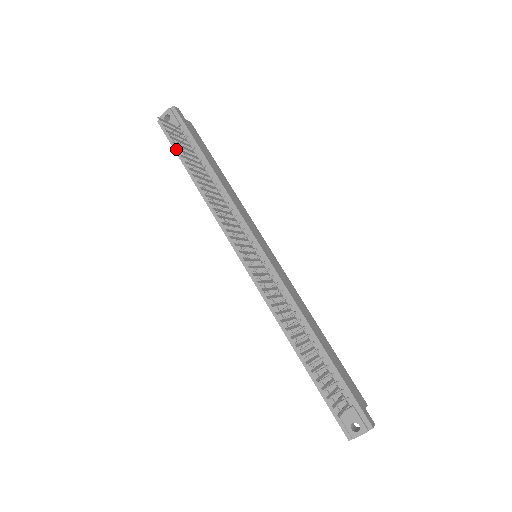
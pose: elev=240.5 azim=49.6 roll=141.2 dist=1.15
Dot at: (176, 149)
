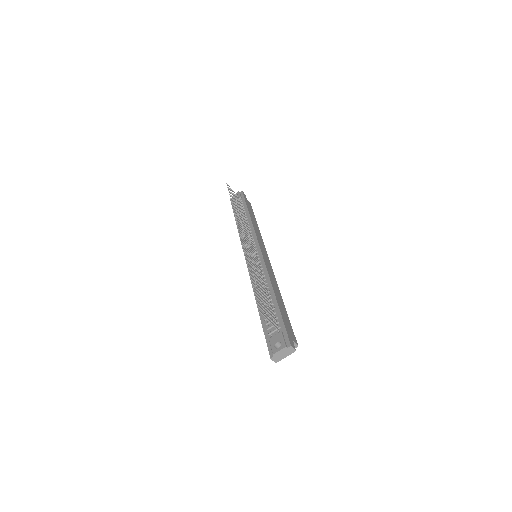
Dot at: occluded
